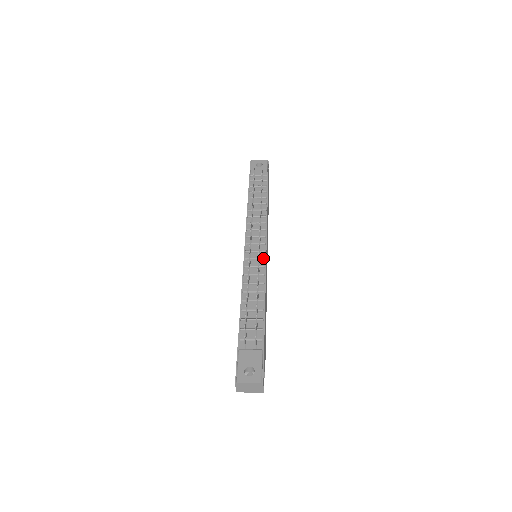
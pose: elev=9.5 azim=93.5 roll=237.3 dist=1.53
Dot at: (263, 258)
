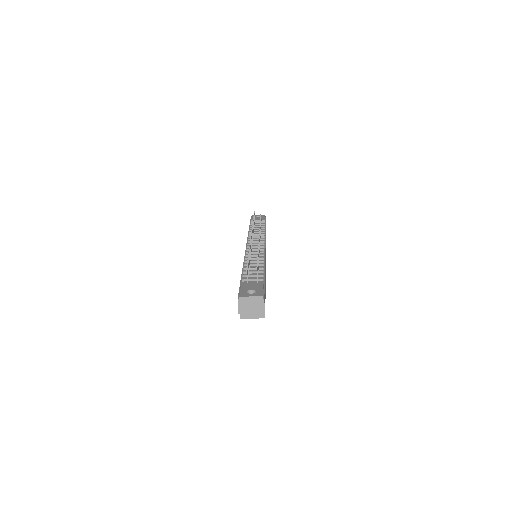
Dot at: occluded
